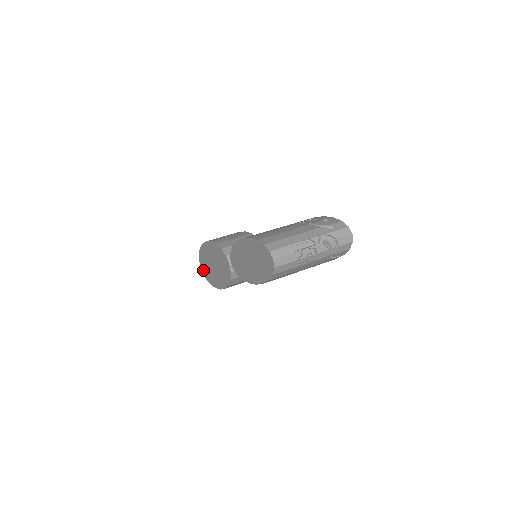
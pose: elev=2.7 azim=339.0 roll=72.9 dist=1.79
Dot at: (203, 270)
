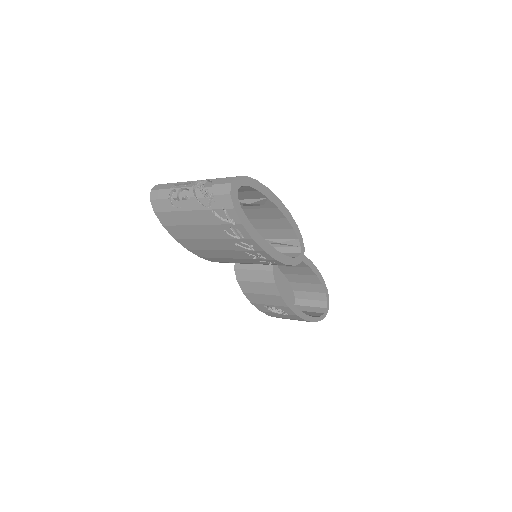
Dot at: occluded
